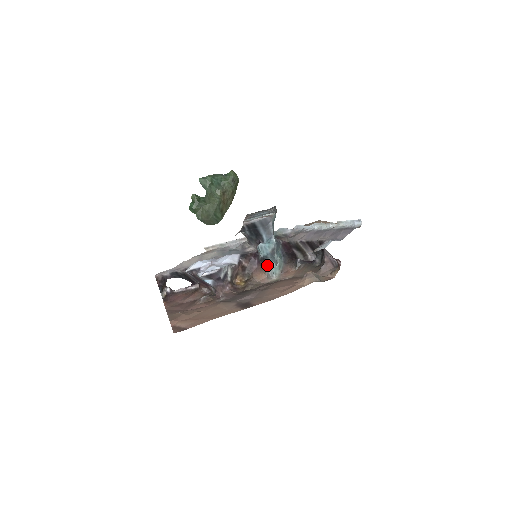
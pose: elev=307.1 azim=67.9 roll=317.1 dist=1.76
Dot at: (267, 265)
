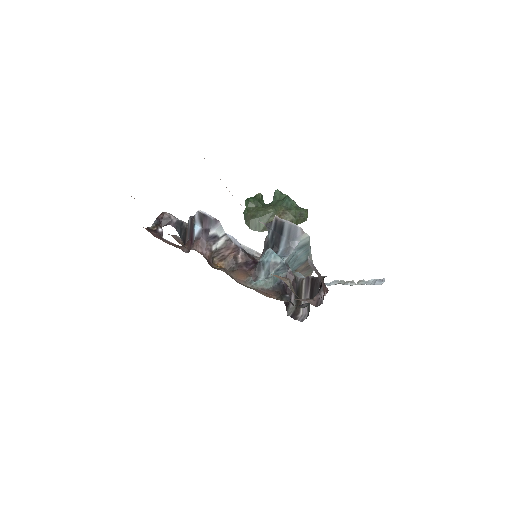
Dot at: (256, 276)
